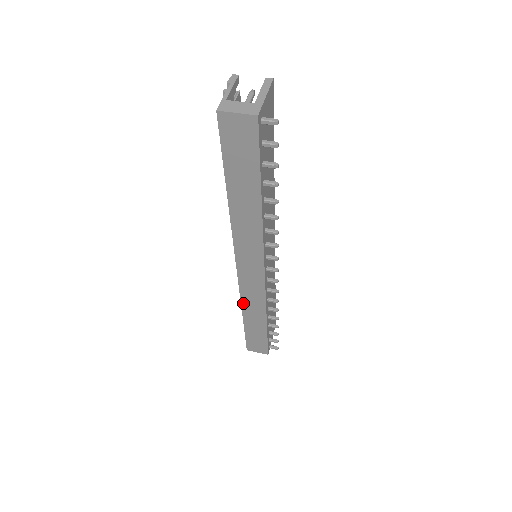
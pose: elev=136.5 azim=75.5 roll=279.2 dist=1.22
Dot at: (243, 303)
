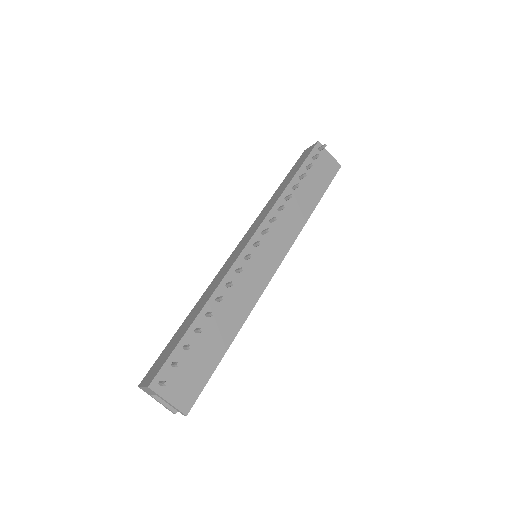
Dot at: (208, 289)
